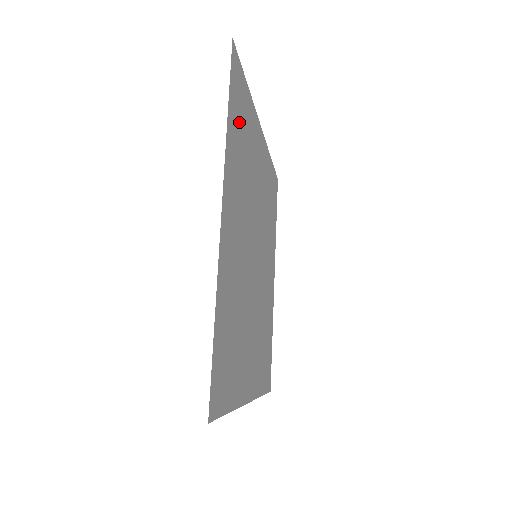
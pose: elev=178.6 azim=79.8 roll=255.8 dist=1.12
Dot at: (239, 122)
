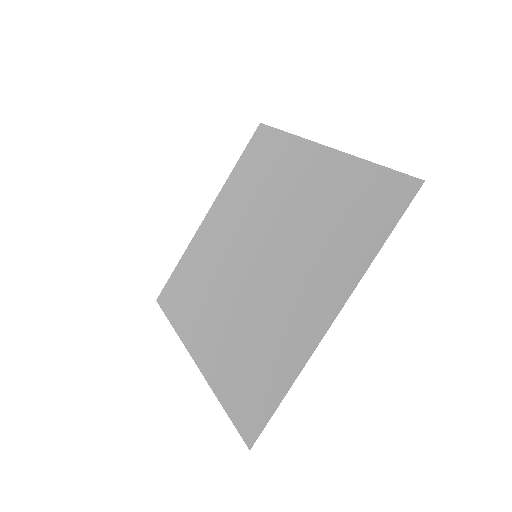
Dot at: (264, 157)
